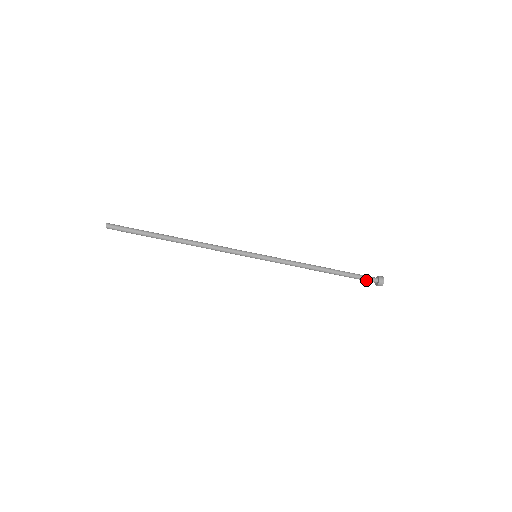
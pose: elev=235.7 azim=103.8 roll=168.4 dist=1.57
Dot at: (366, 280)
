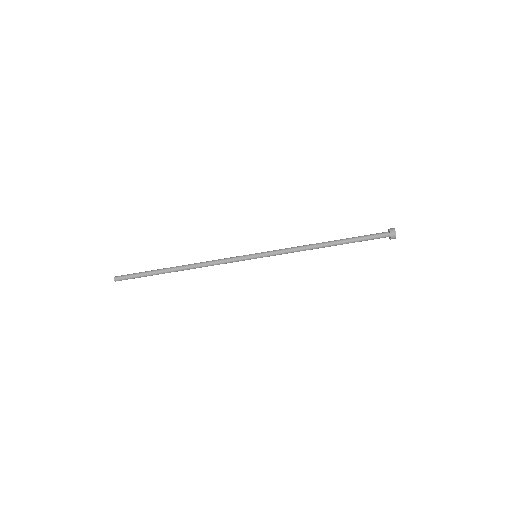
Dot at: (376, 238)
